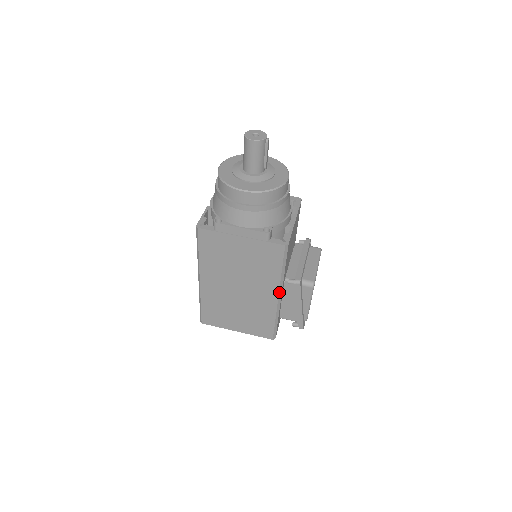
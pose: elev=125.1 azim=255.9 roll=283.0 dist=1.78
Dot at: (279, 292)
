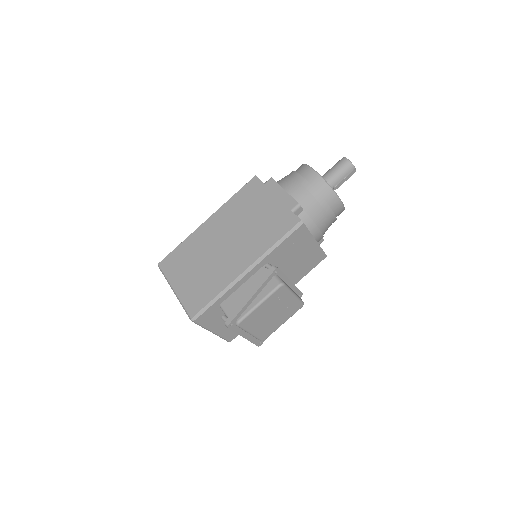
Dot at: (252, 265)
